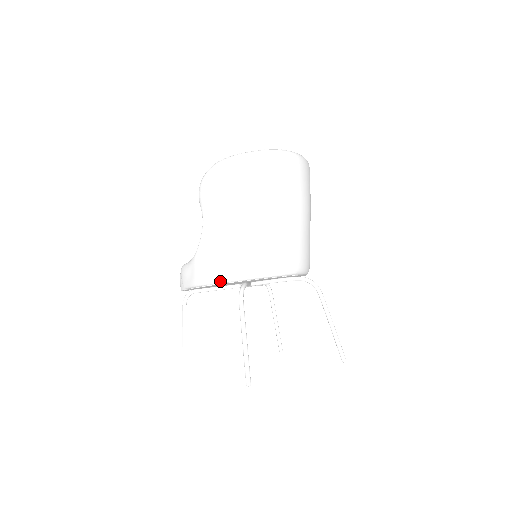
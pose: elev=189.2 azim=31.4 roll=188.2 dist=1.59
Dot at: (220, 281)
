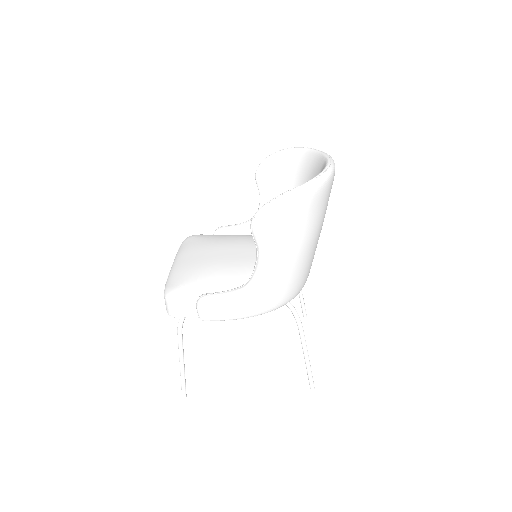
Dot at: (273, 310)
